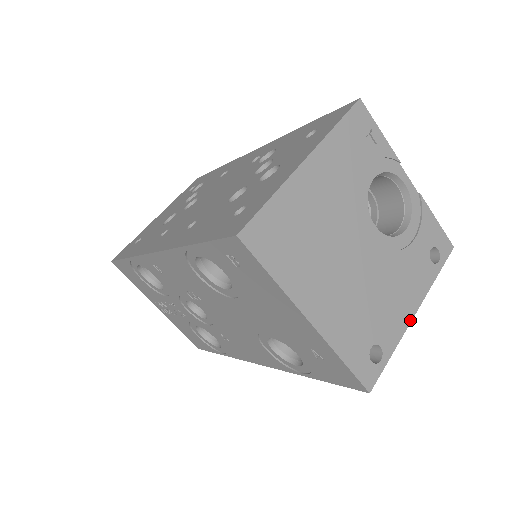
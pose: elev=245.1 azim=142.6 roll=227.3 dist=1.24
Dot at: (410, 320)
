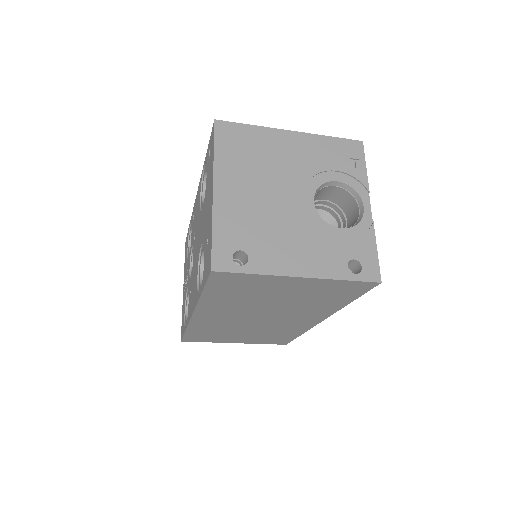
Dot at: (291, 275)
